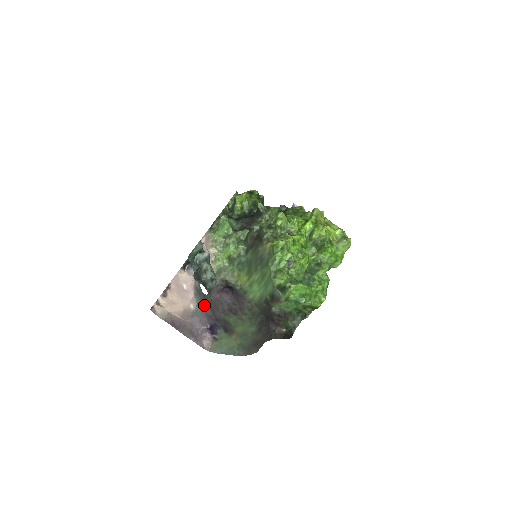
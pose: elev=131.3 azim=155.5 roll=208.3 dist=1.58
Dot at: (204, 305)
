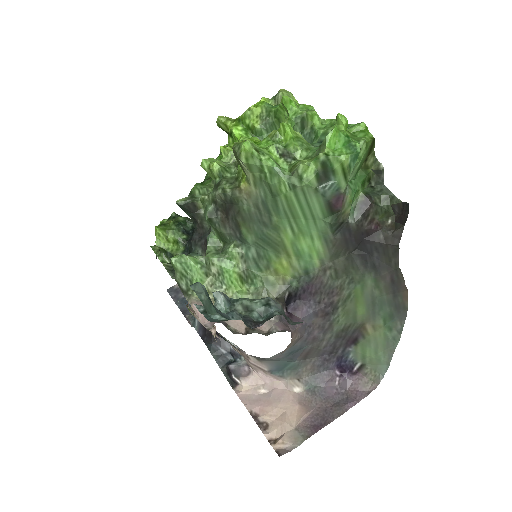
Dot at: (302, 366)
